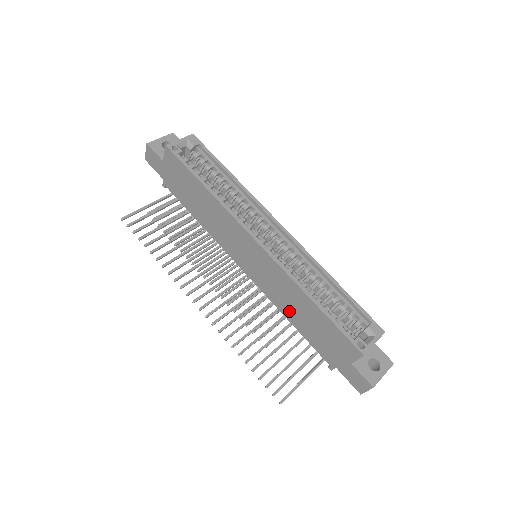
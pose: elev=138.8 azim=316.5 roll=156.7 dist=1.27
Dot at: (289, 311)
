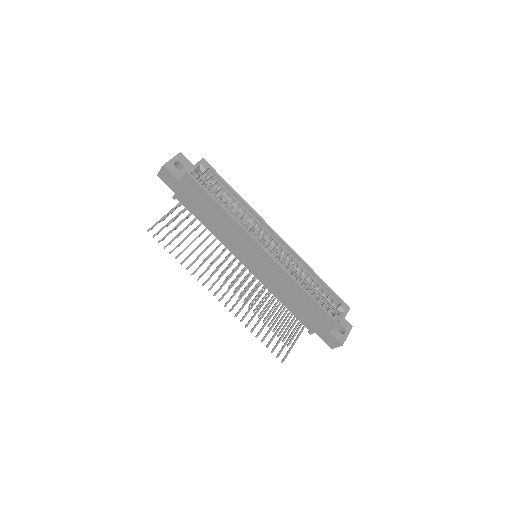
Dot at: (283, 296)
